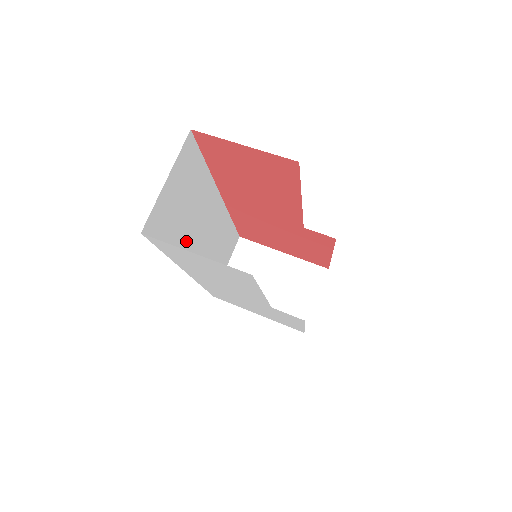
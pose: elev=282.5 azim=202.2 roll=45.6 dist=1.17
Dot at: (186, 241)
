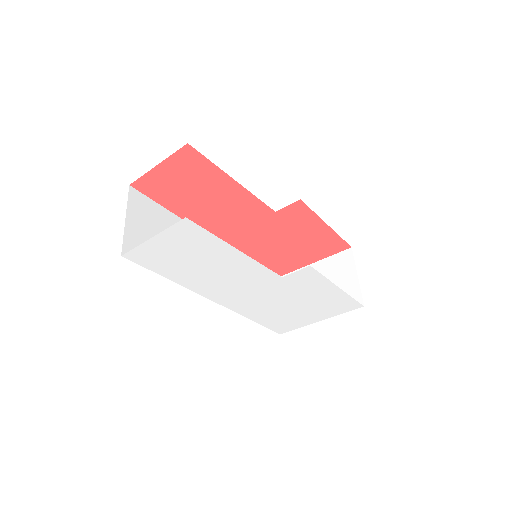
Dot at: occluded
